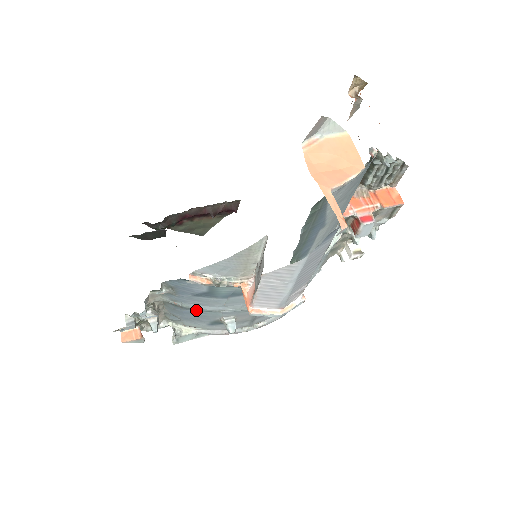
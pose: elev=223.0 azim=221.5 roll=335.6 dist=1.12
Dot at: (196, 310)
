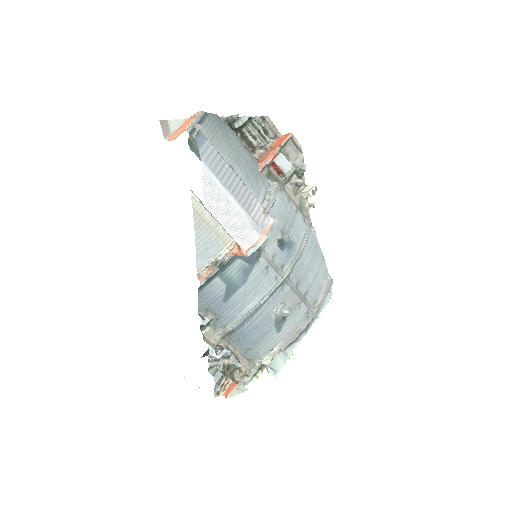
Dot at: (248, 320)
